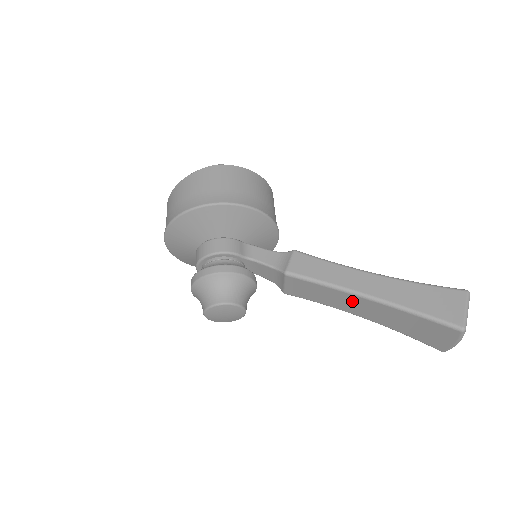
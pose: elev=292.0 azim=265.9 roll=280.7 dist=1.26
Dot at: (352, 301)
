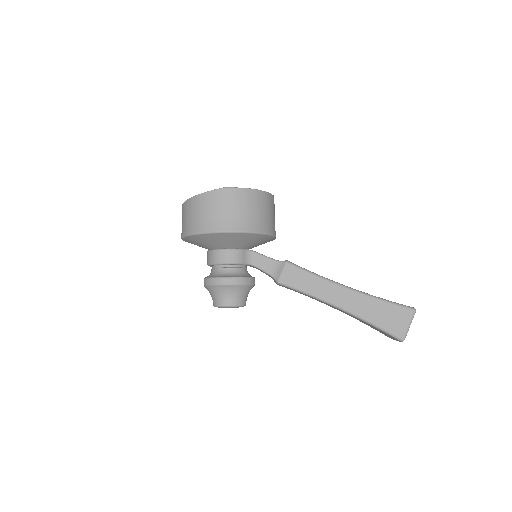
Dot at: (327, 304)
